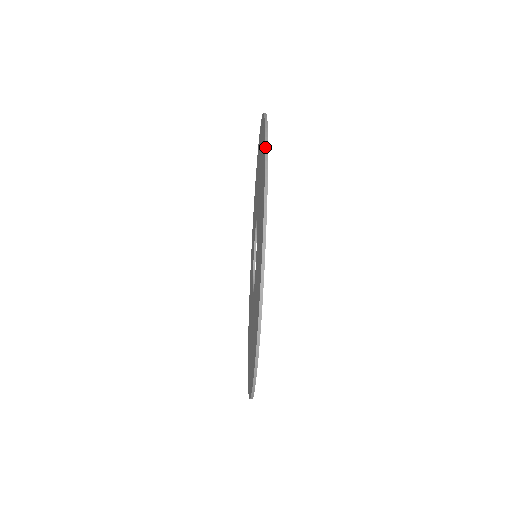
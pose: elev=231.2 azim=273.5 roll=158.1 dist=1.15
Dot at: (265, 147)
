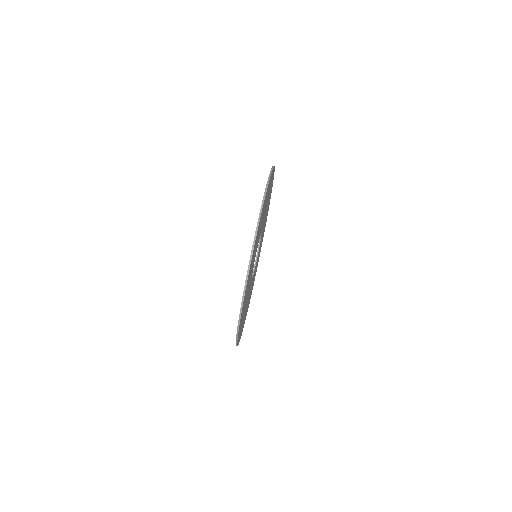
Dot at: (270, 172)
